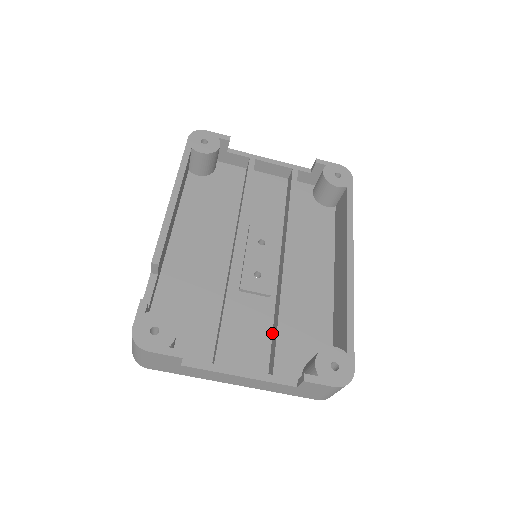
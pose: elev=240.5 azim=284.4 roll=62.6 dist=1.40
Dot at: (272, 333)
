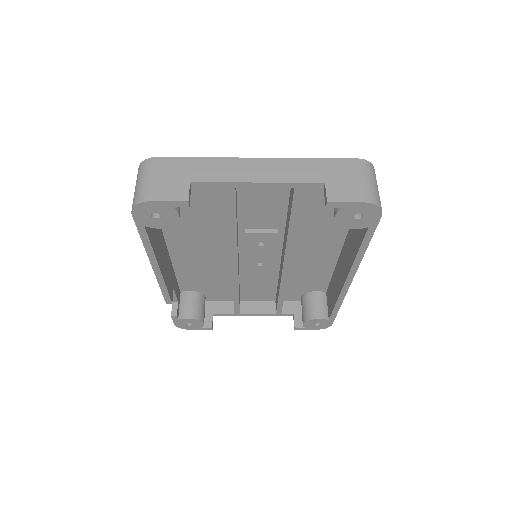
Dot at: (277, 285)
